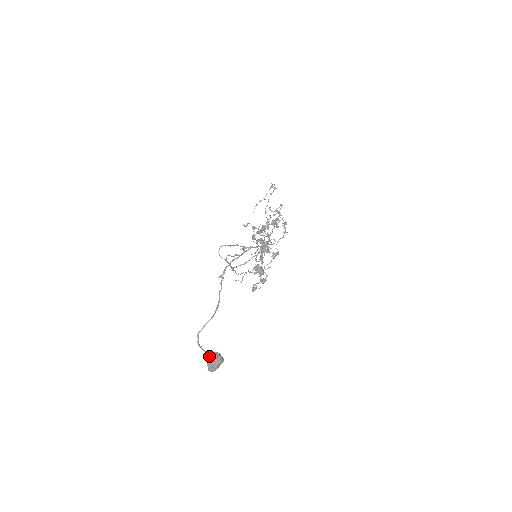
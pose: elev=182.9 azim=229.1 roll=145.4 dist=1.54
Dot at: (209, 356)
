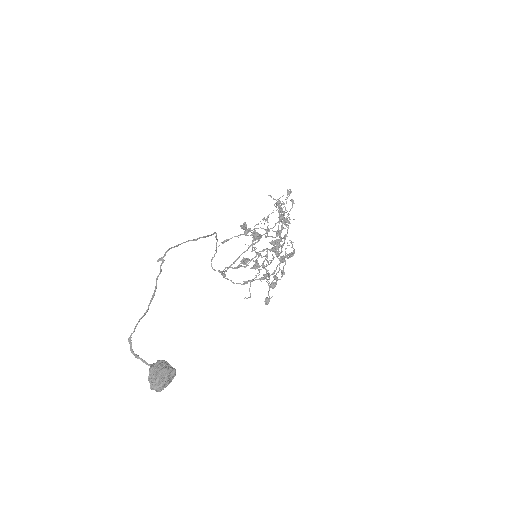
Dot at: occluded
